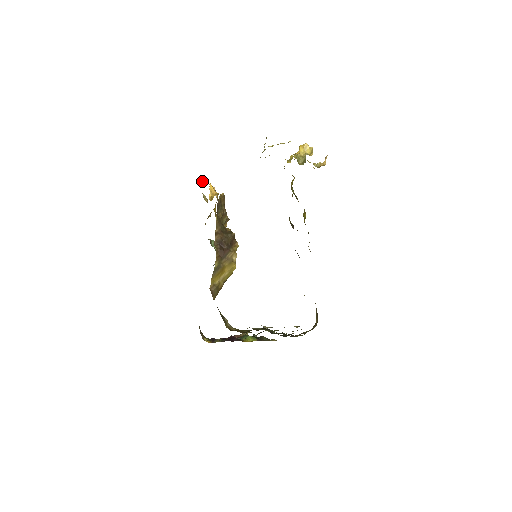
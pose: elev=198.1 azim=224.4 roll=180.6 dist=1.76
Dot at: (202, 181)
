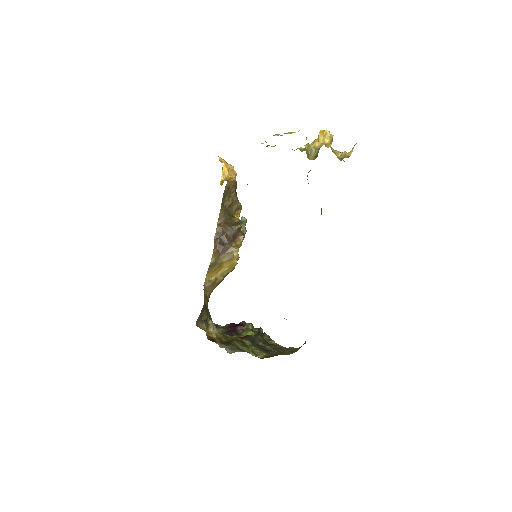
Dot at: (220, 158)
